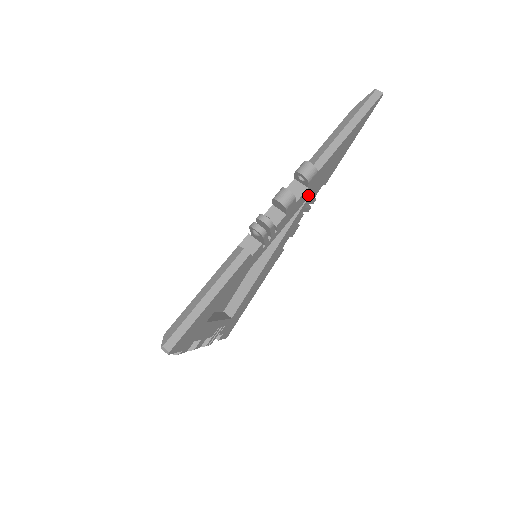
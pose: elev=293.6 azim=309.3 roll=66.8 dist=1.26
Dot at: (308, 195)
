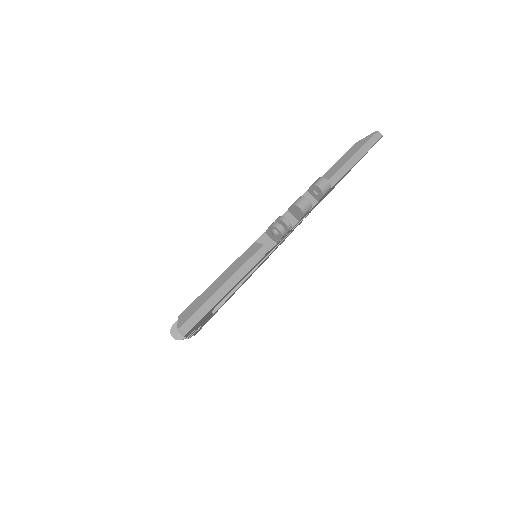
Dot at: occluded
